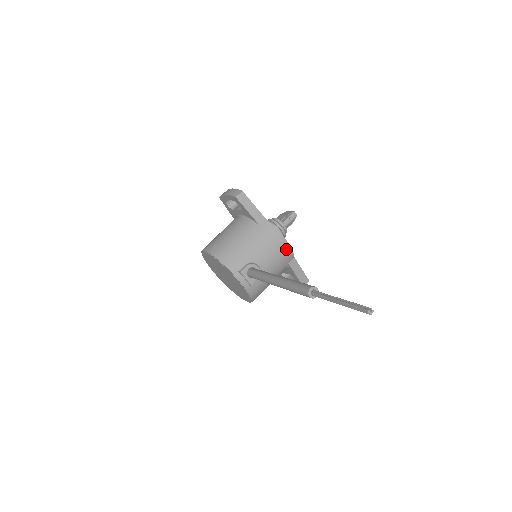
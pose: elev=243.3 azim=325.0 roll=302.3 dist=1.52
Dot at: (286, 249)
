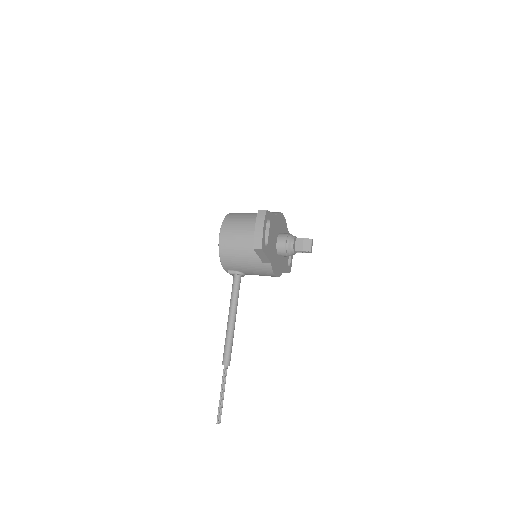
Dot at: occluded
